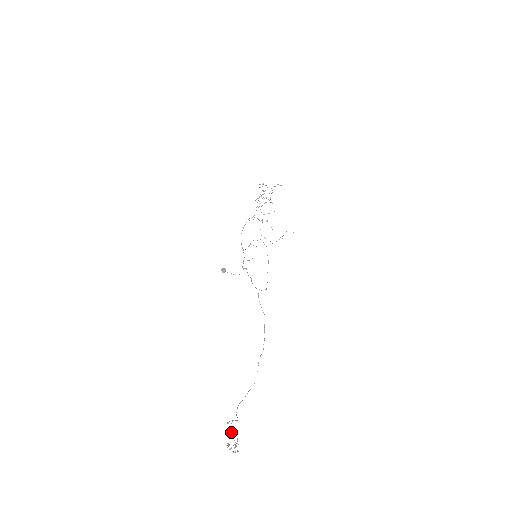
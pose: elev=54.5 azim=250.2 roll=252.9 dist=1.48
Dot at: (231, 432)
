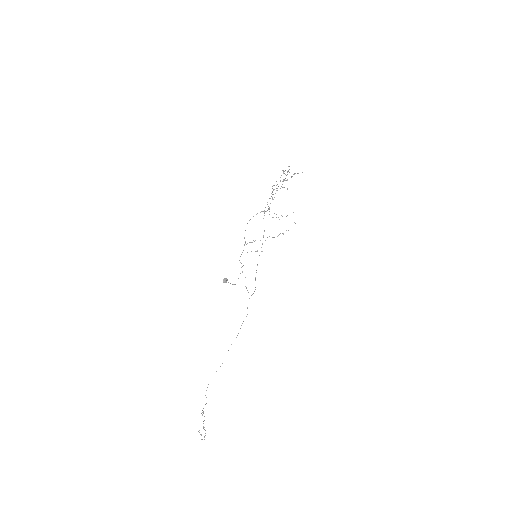
Dot at: (203, 421)
